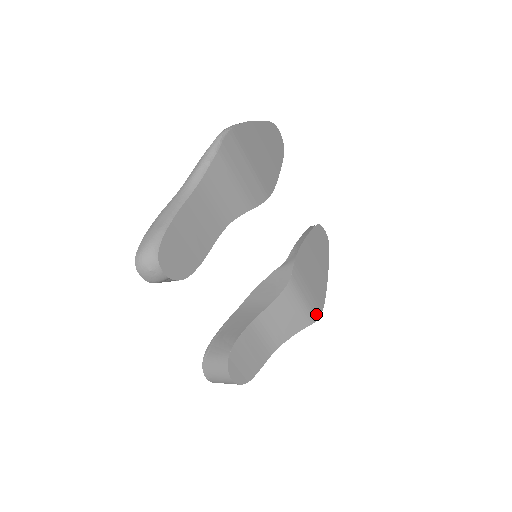
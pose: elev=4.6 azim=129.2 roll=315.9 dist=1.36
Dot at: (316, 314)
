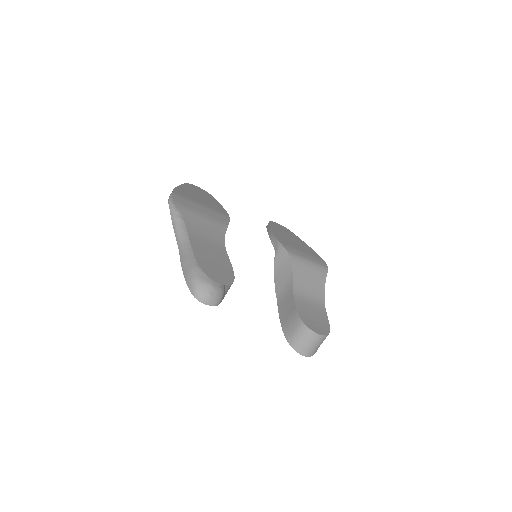
Dot at: (323, 265)
